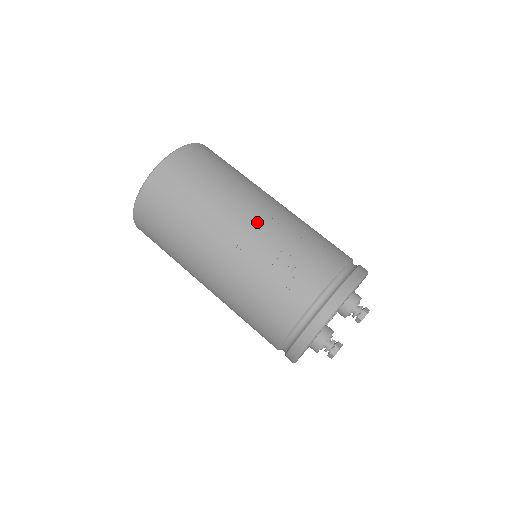
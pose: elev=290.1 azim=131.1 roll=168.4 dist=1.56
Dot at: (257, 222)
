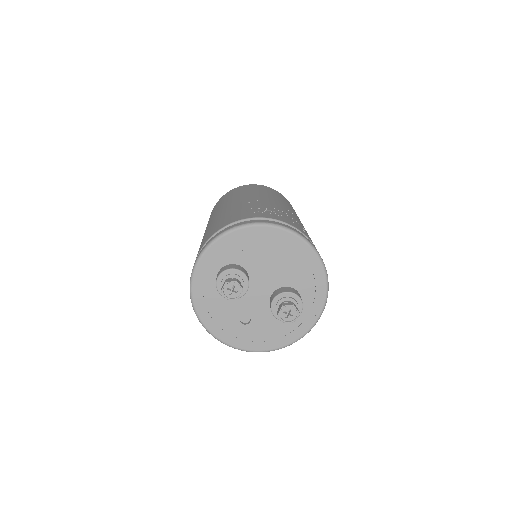
Dot at: (278, 204)
